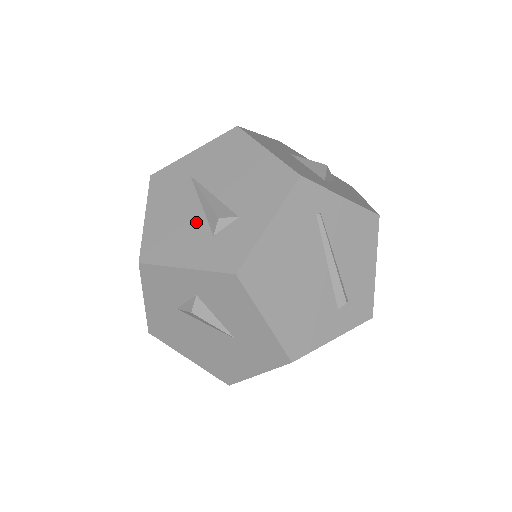
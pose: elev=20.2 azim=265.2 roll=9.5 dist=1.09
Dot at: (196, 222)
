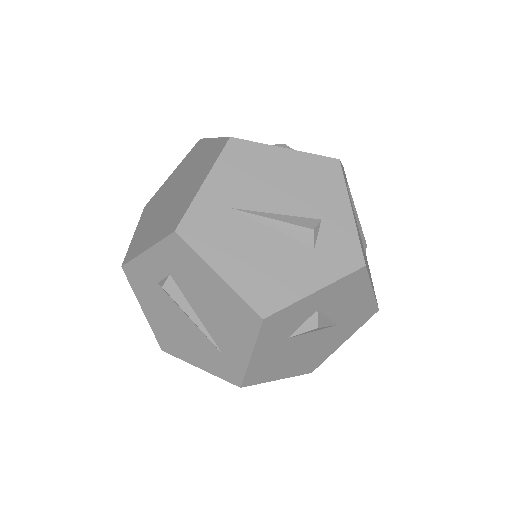
Dot at: (285, 247)
